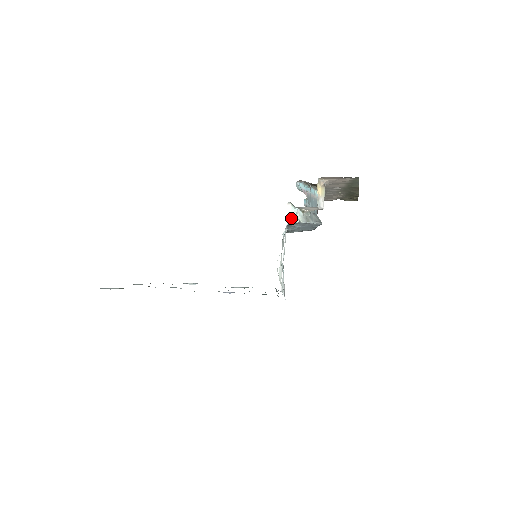
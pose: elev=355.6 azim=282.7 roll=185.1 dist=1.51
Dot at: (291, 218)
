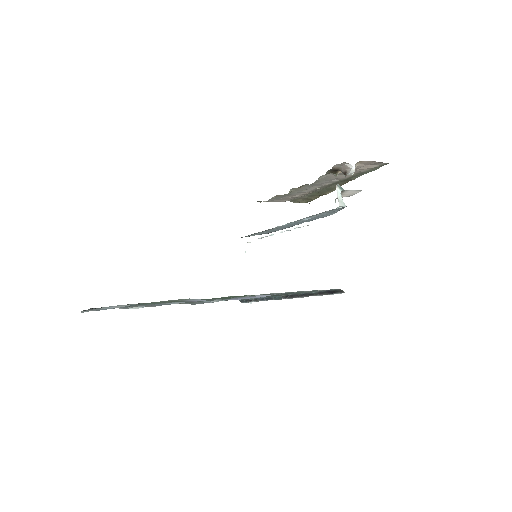
Dot at: (339, 202)
